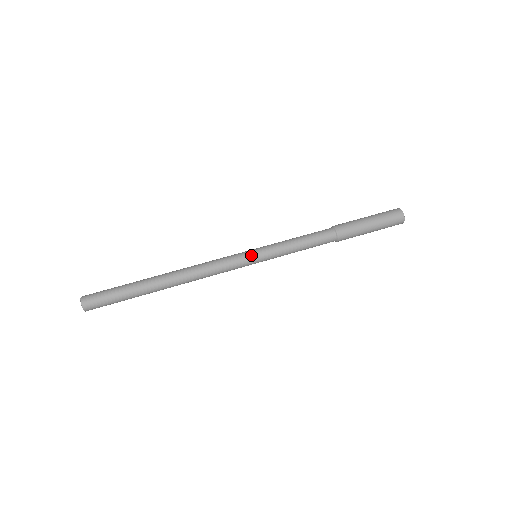
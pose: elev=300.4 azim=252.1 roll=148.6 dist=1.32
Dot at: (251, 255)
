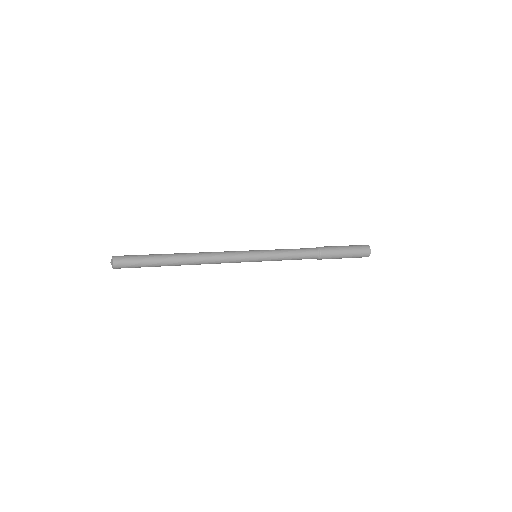
Dot at: (251, 250)
